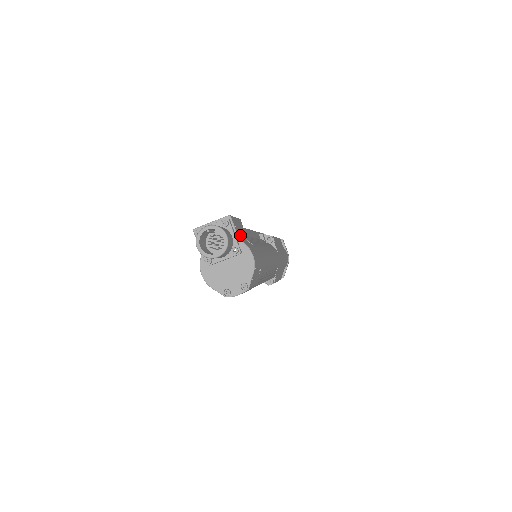
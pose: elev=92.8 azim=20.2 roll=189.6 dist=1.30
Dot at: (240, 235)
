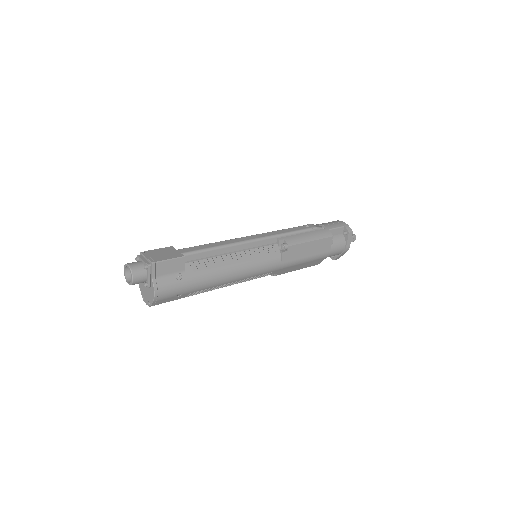
Dot at: (162, 274)
